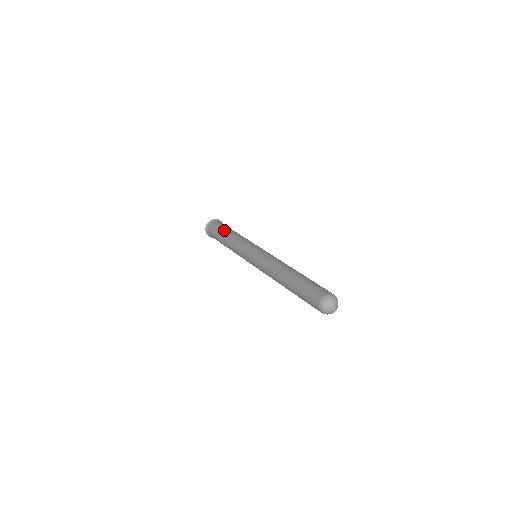
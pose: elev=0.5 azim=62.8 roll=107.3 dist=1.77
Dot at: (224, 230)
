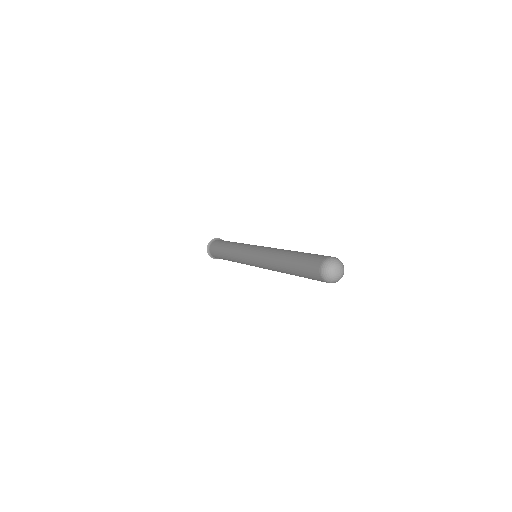
Dot at: (223, 244)
